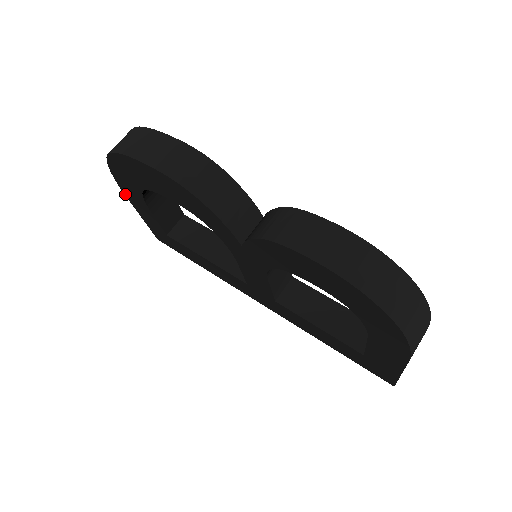
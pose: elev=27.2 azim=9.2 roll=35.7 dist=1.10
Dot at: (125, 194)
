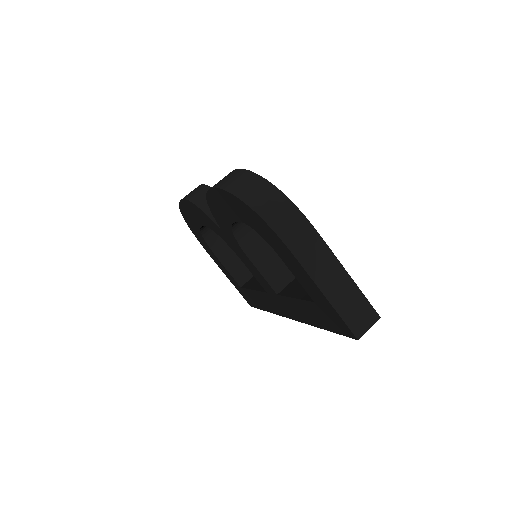
Dot at: (212, 258)
